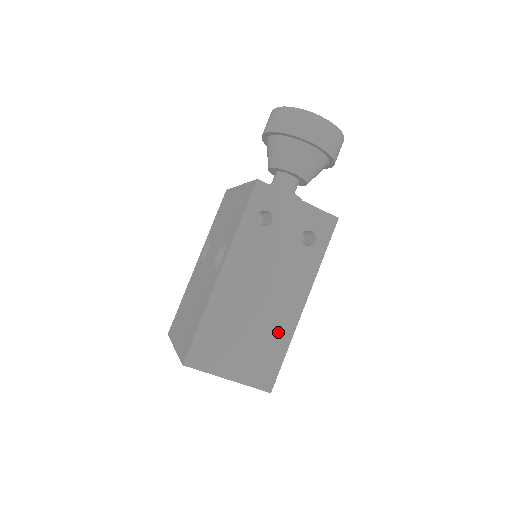
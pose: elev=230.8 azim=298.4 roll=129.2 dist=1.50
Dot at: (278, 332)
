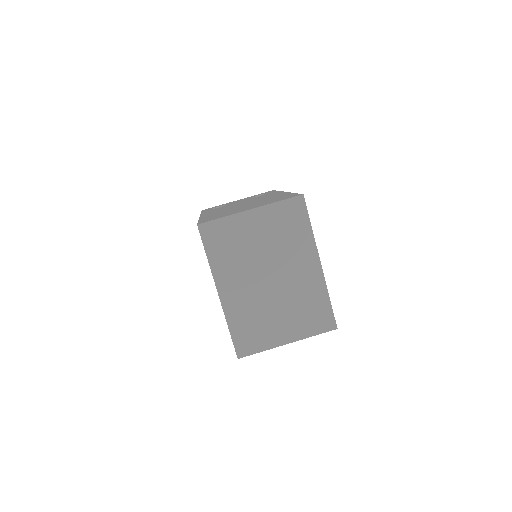
Dot at: (275, 197)
